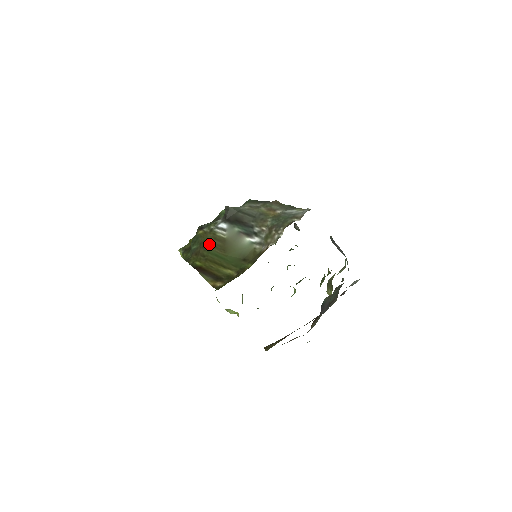
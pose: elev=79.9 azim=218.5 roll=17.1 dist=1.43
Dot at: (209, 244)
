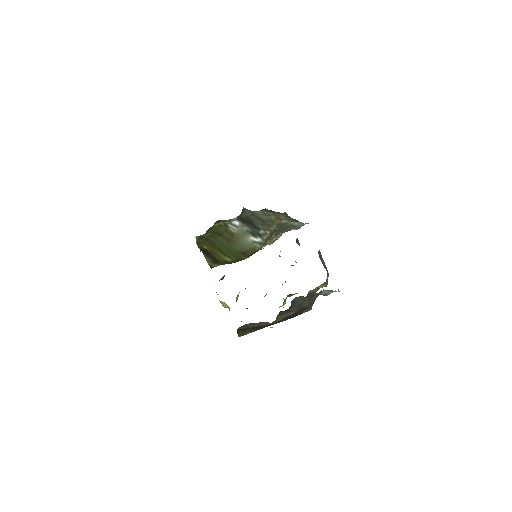
Dot at: (220, 234)
